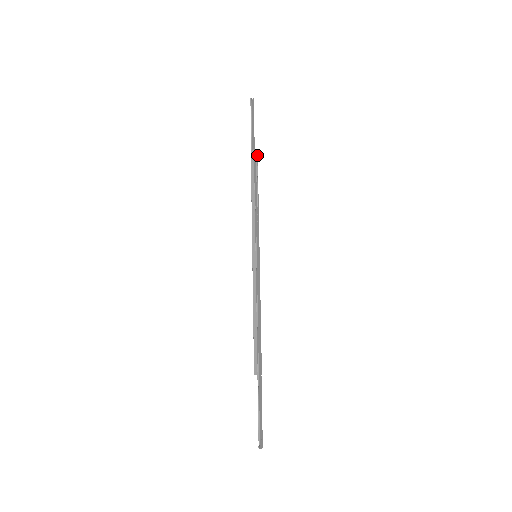
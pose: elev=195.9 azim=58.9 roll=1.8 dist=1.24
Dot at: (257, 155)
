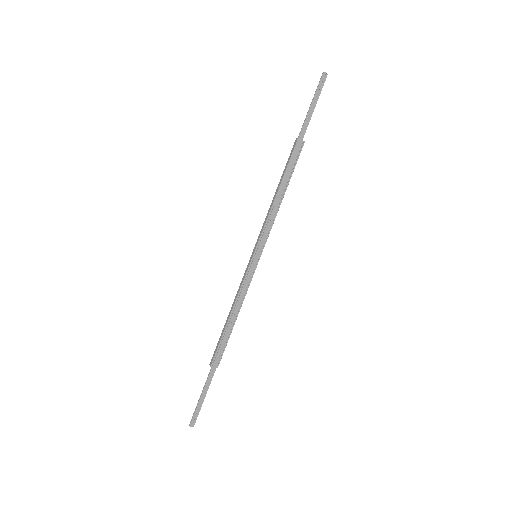
Dot at: (303, 145)
